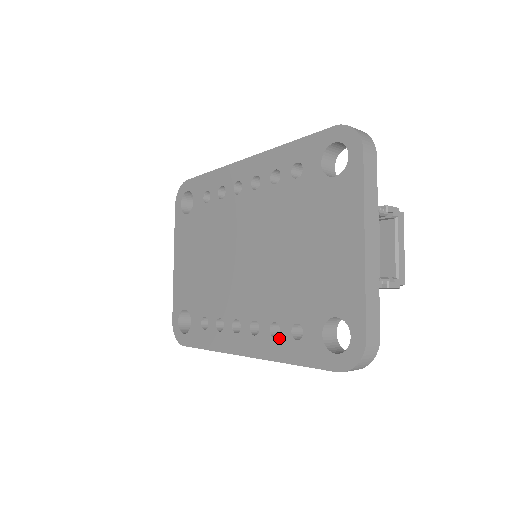
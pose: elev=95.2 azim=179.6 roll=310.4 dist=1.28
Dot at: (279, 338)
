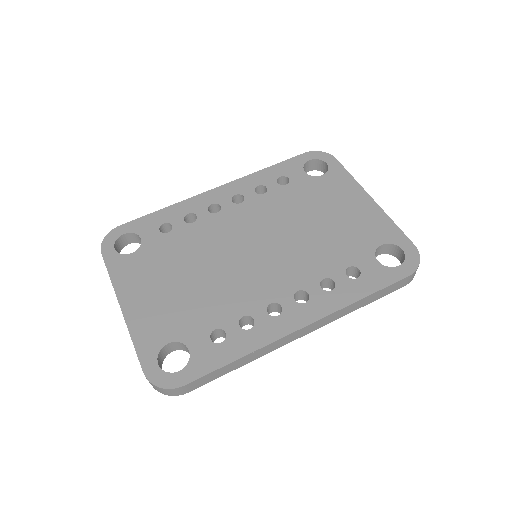
Dot at: (337, 287)
